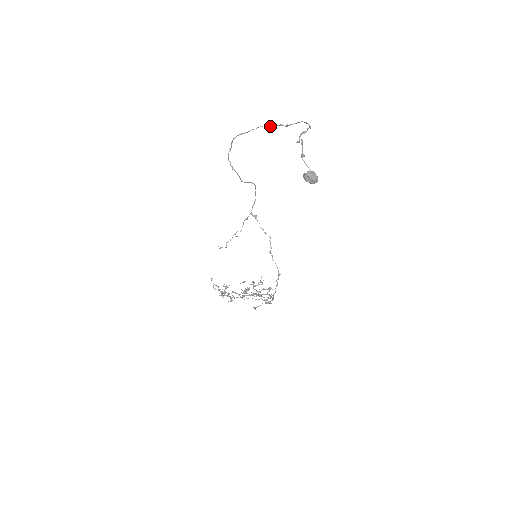
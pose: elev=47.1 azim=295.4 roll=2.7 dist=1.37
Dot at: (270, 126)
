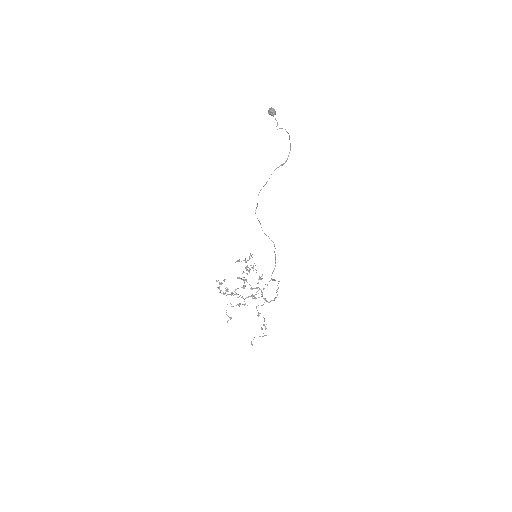
Dot at: occluded
